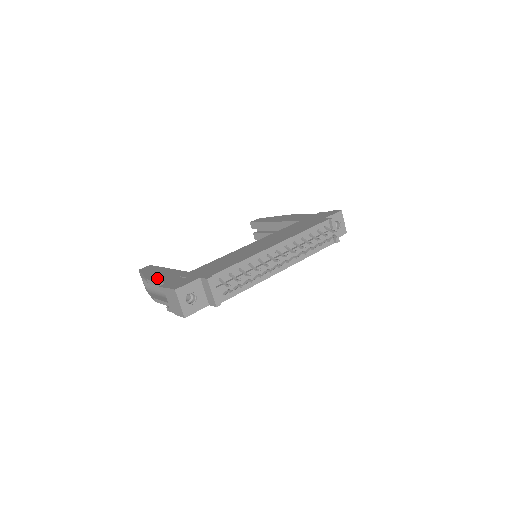
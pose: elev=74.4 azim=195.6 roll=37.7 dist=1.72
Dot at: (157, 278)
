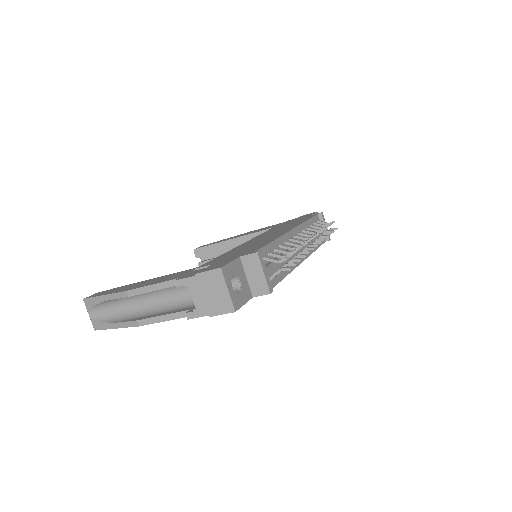
Dot at: (149, 283)
